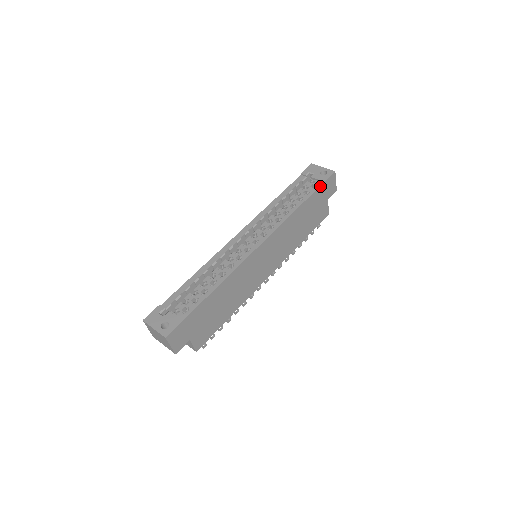
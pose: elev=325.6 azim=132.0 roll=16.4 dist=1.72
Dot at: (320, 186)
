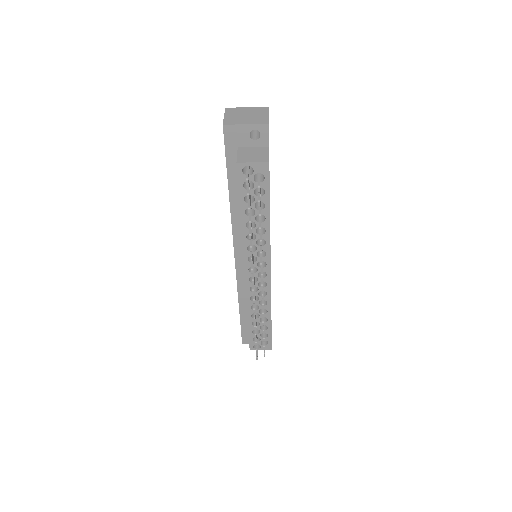
Dot at: occluded
